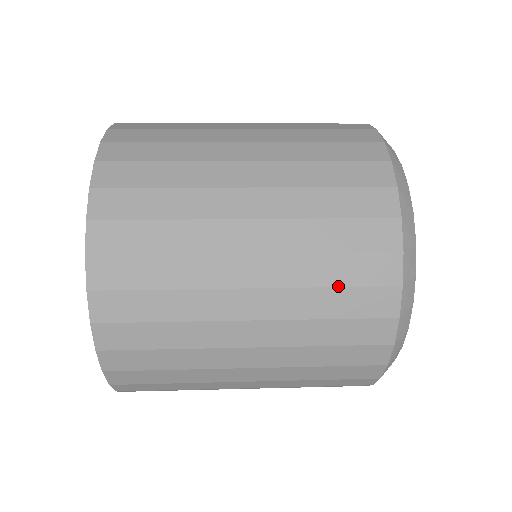
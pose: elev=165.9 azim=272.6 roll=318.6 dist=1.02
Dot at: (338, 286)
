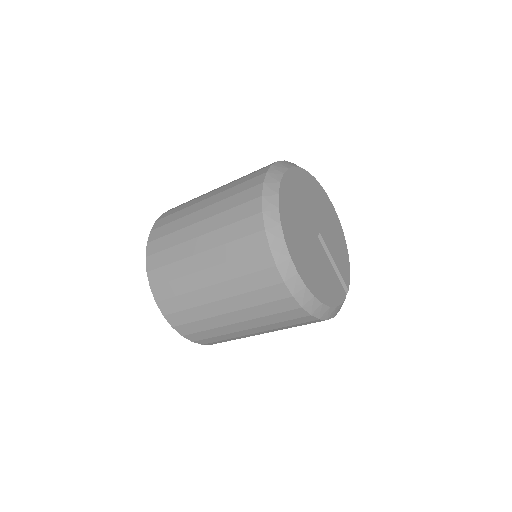
Dot at: (234, 222)
